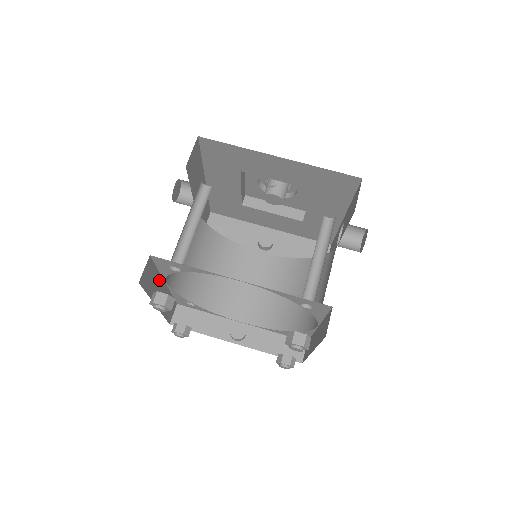
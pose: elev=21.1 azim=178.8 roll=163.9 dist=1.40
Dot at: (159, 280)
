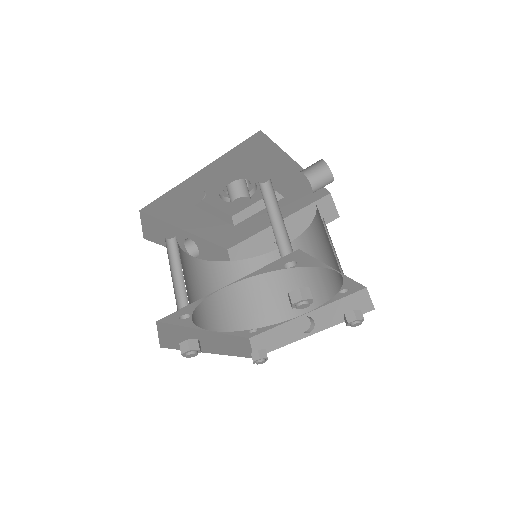
Dot at: (194, 333)
